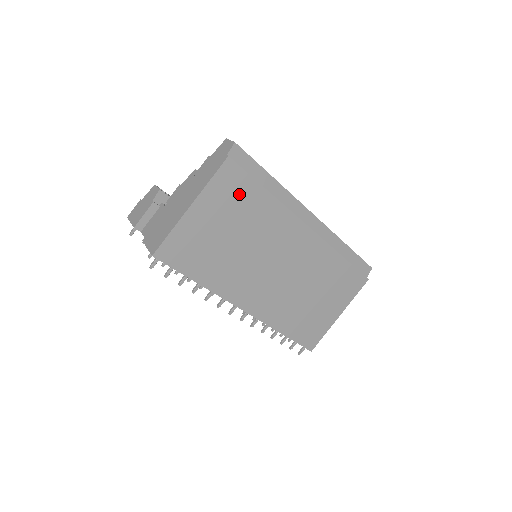
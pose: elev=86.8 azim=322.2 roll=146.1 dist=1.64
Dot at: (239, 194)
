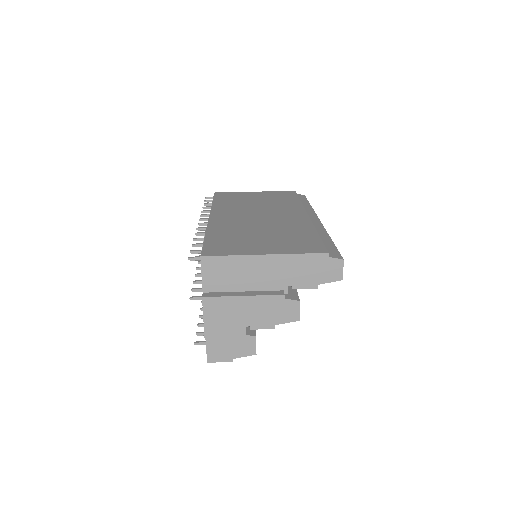
Dot at: (283, 197)
